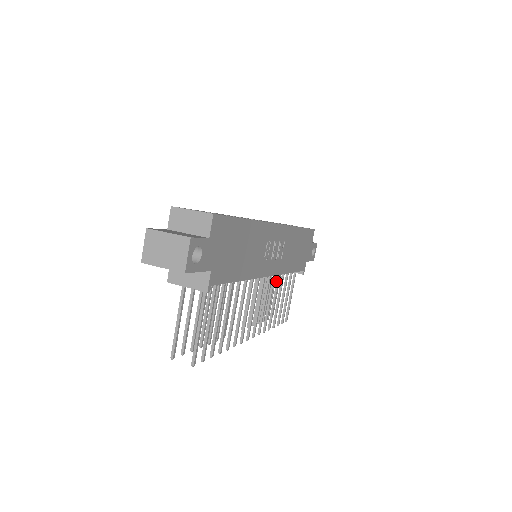
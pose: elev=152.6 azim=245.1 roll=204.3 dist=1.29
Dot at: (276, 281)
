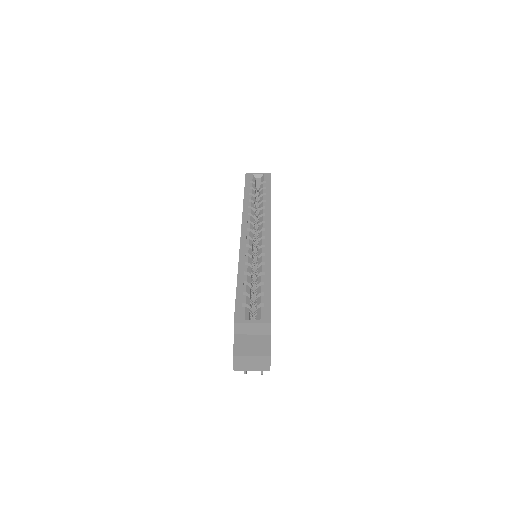
Dot at: occluded
